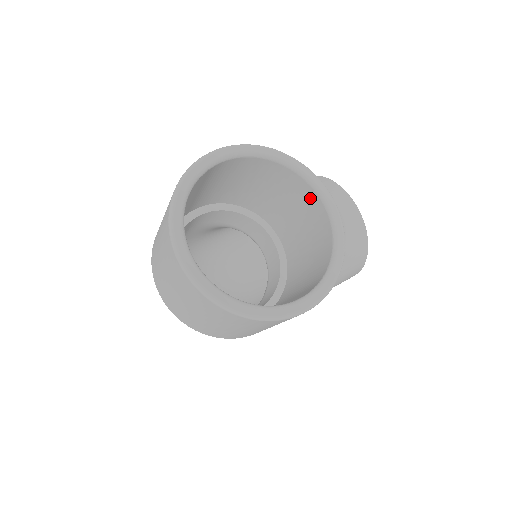
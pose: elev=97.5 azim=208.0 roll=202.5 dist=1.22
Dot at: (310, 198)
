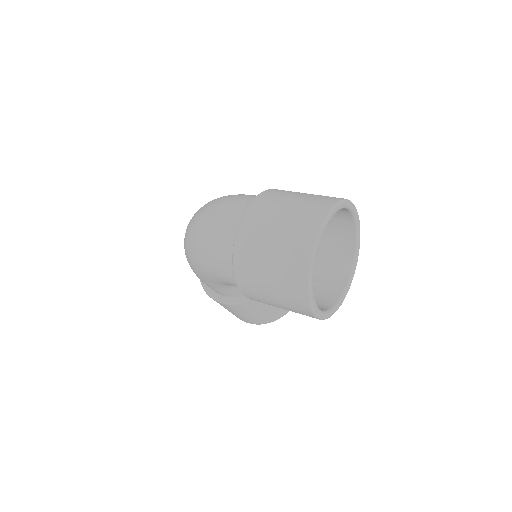
Dot at: (342, 272)
